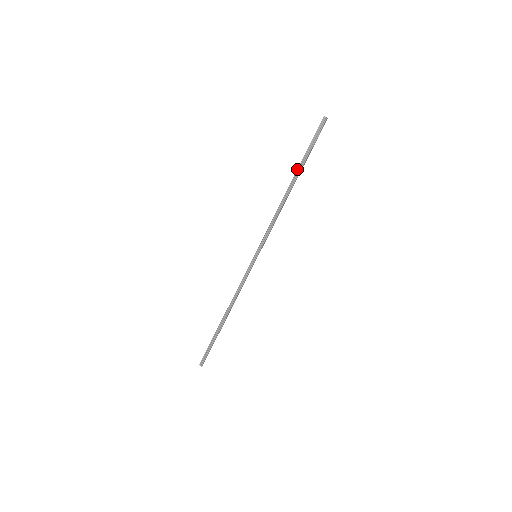
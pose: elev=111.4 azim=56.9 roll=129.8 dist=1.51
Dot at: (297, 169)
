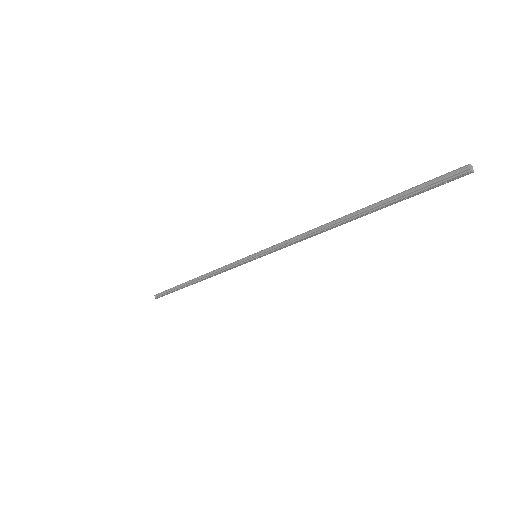
Dot at: occluded
